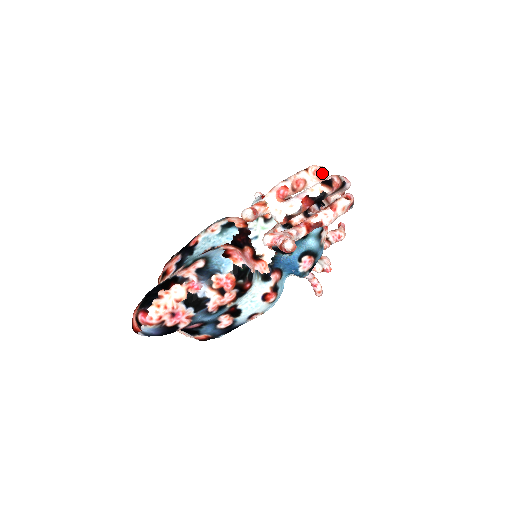
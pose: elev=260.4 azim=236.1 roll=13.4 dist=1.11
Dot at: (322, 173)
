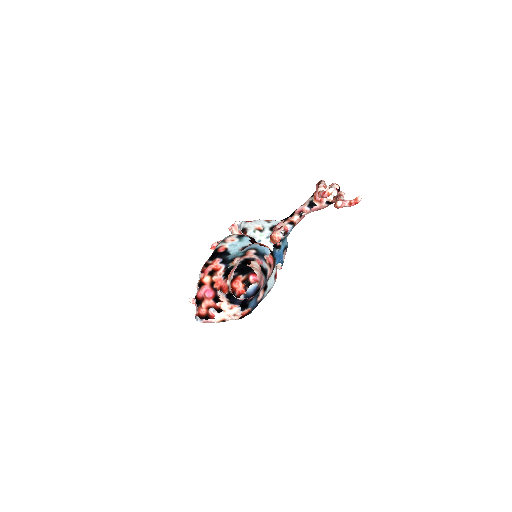
Dot at: occluded
